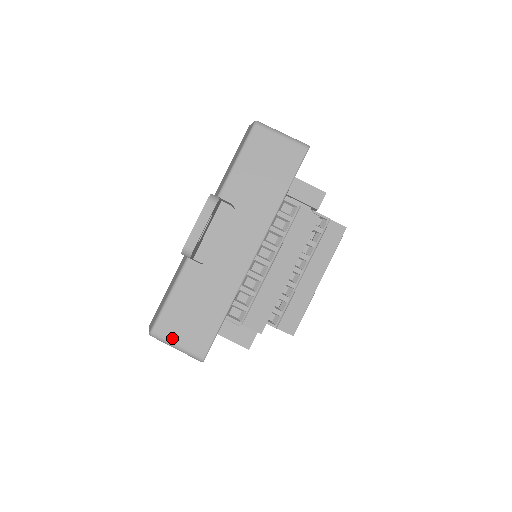
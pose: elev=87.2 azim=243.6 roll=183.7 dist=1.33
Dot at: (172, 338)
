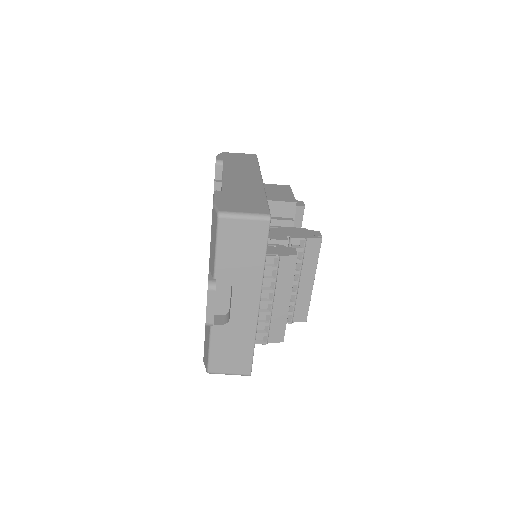
Dot at: (224, 371)
